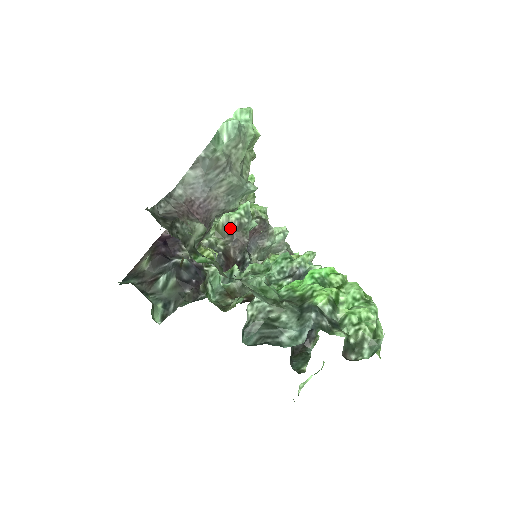
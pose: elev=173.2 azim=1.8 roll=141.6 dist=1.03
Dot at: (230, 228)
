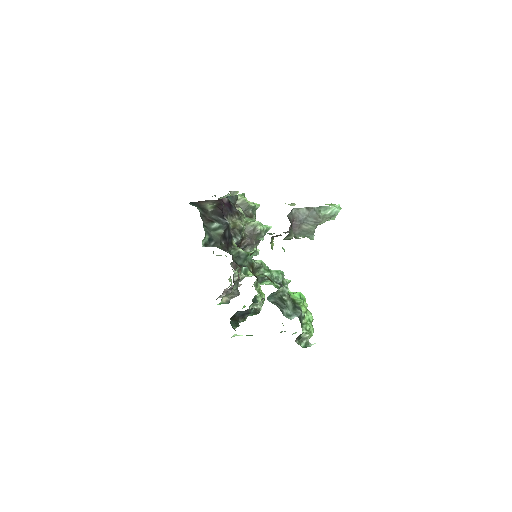
Dot at: (254, 230)
